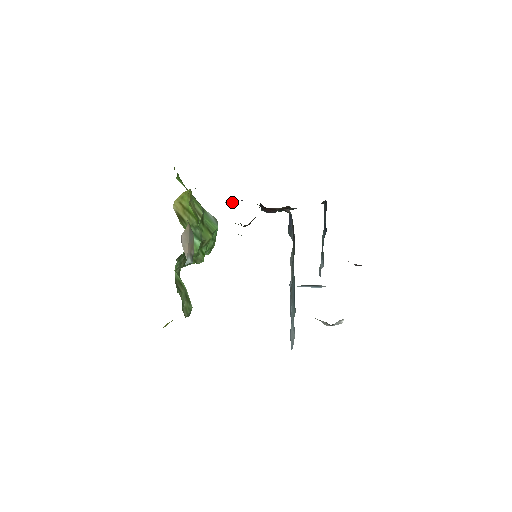
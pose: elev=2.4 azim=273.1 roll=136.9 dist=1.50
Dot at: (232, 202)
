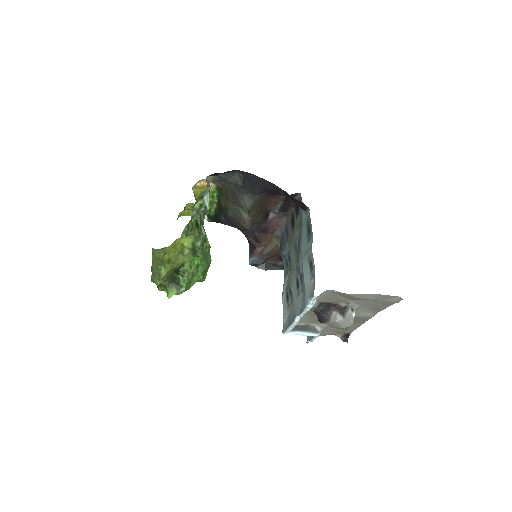
Dot at: (232, 222)
